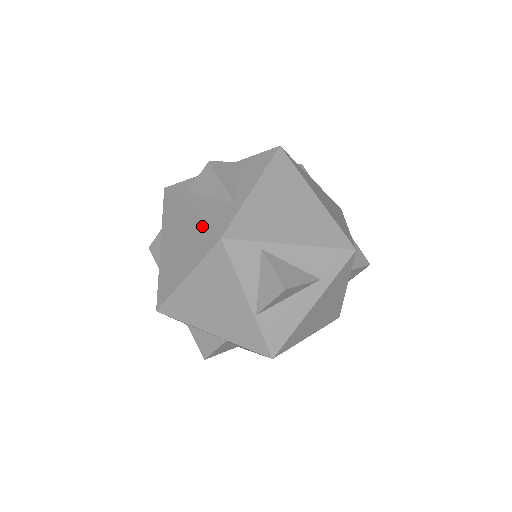
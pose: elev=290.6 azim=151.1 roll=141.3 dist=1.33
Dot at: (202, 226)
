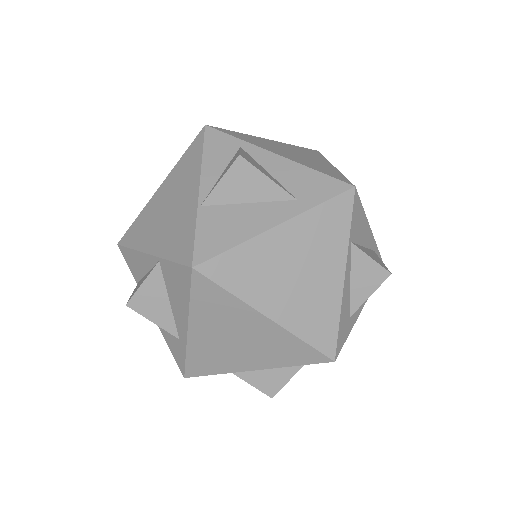
Dot at: occluded
